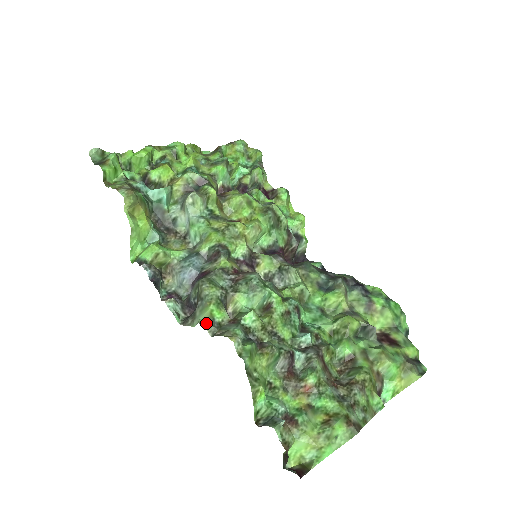
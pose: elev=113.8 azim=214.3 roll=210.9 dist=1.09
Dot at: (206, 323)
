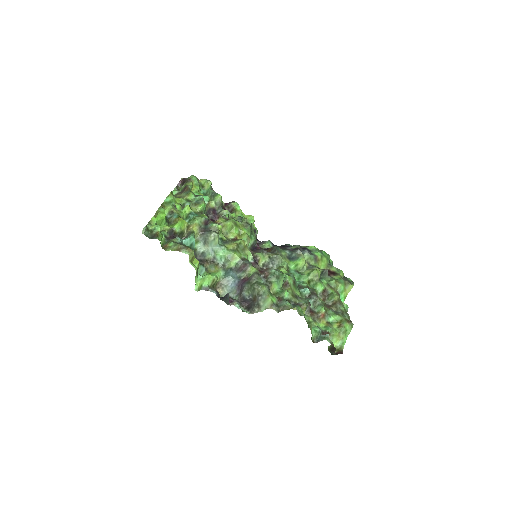
Dot at: (272, 307)
